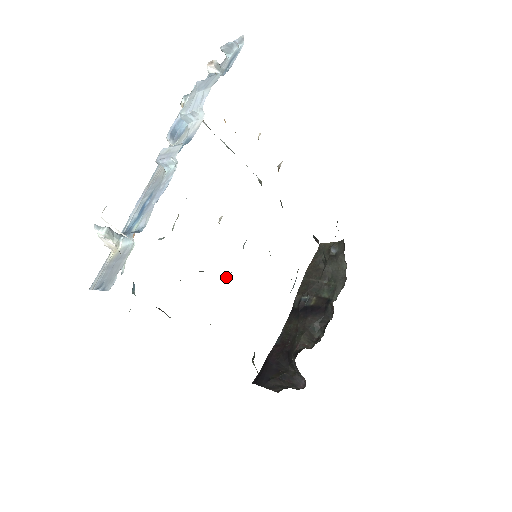
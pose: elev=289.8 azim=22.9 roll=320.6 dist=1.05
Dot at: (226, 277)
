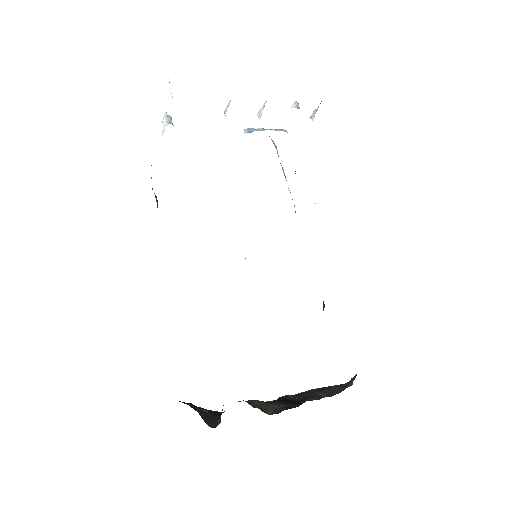
Dot at: occluded
